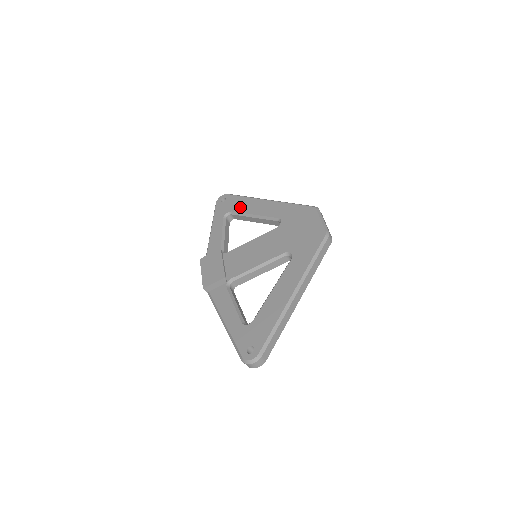
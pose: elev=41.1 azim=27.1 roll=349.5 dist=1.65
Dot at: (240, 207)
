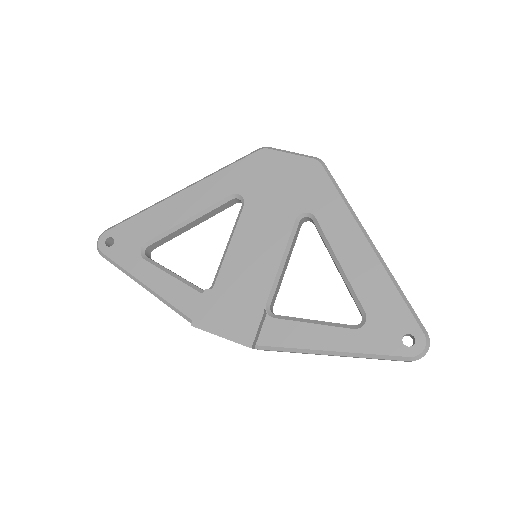
Dot at: (152, 228)
